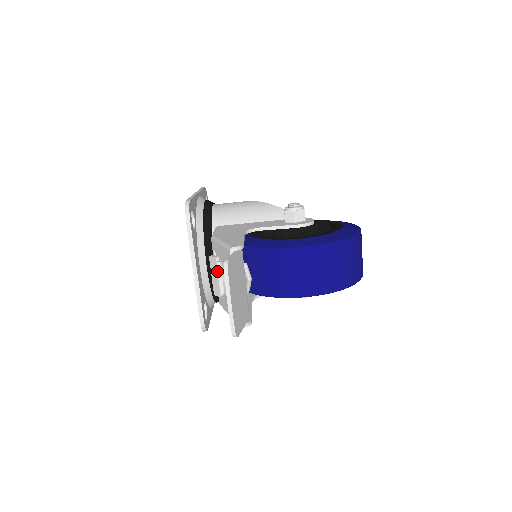
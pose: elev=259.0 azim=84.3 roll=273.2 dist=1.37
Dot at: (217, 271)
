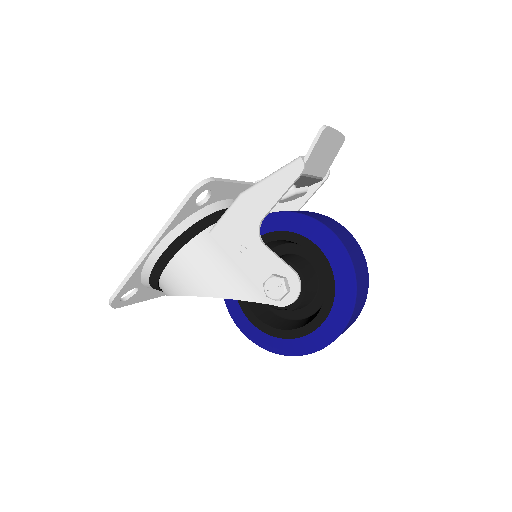
Dot at: occluded
